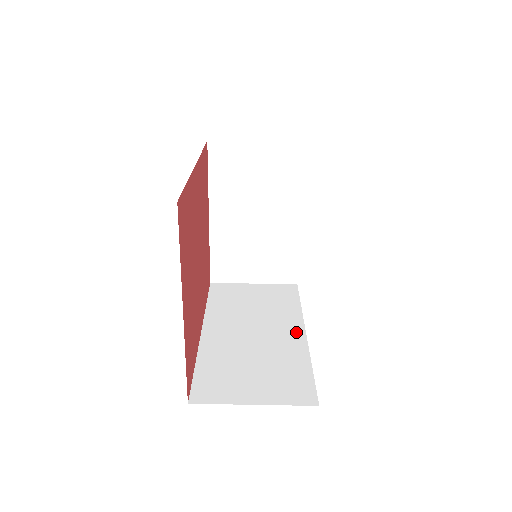
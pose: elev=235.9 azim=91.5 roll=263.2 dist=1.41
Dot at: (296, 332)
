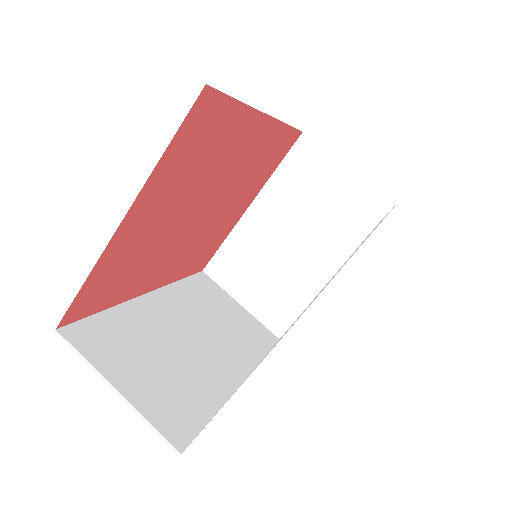
Dot at: (235, 372)
